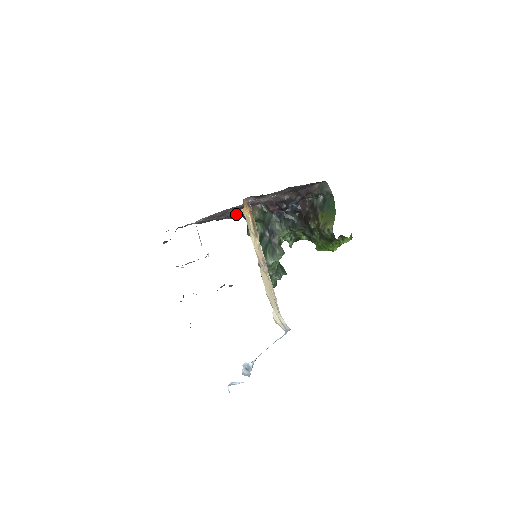
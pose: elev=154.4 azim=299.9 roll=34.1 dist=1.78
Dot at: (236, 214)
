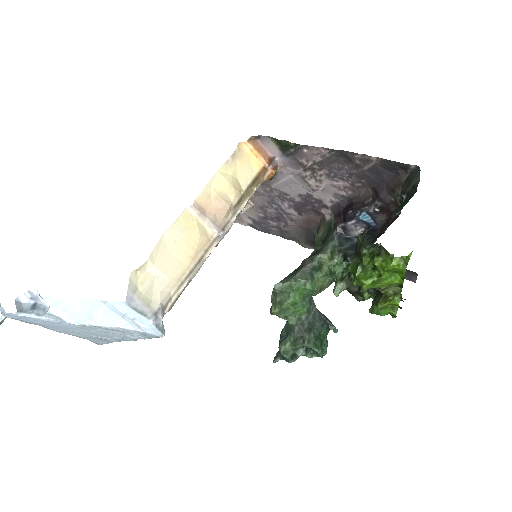
Dot at: (305, 233)
